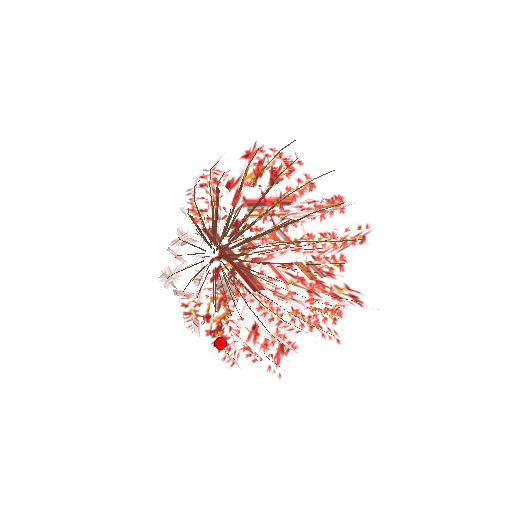
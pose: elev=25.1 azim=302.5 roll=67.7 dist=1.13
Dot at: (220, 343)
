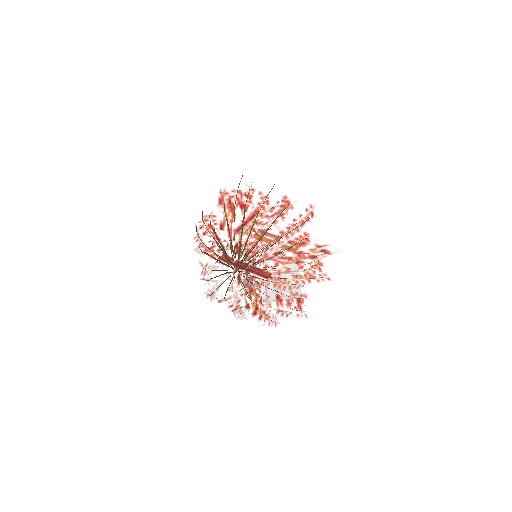
Dot at: (262, 316)
